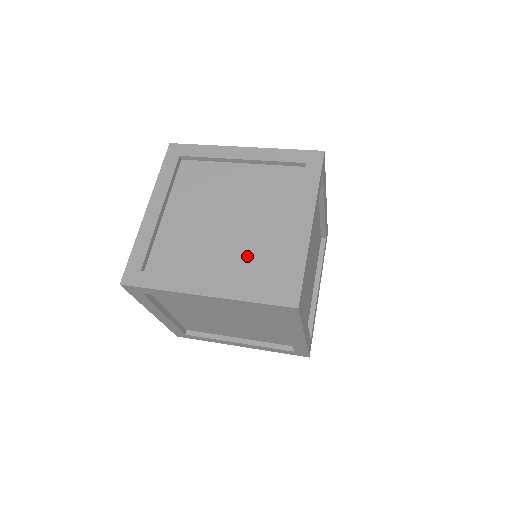
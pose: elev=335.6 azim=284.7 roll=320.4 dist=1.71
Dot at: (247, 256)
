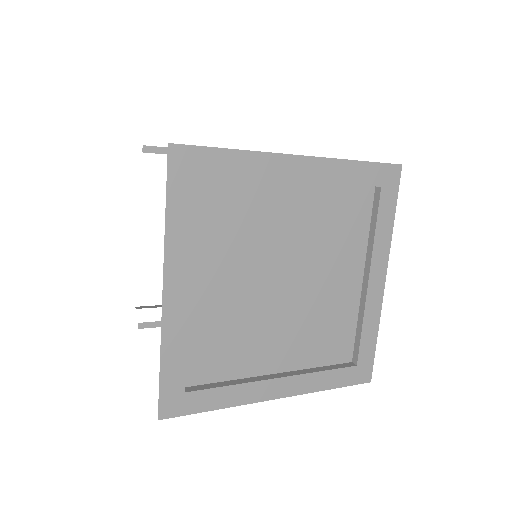
Dot at: occluded
